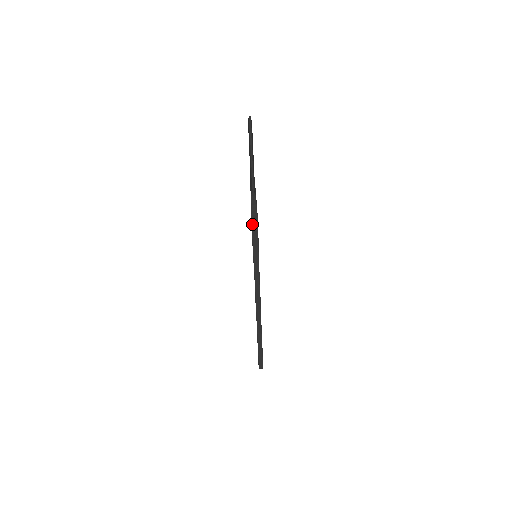
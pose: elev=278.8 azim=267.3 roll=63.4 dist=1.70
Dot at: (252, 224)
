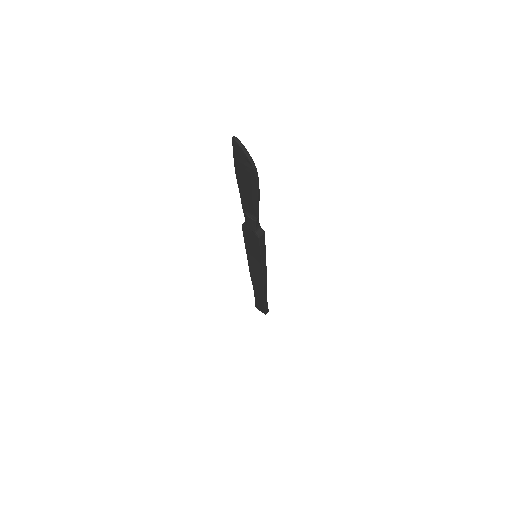
Dot at: (260, 243)
